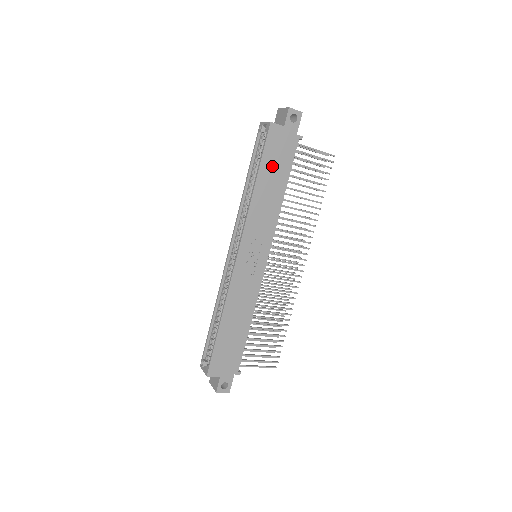
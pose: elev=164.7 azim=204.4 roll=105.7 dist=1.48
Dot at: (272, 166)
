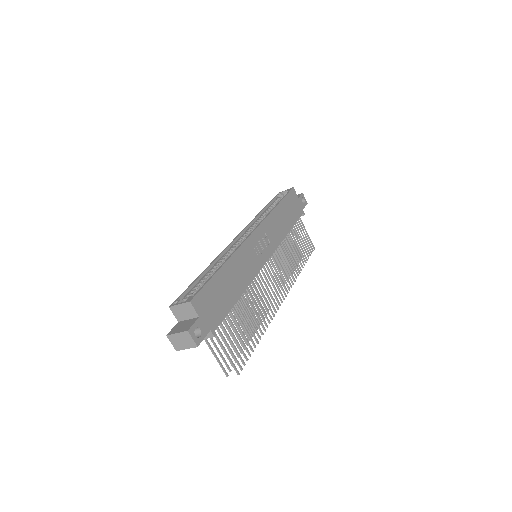
Dot at: (288, 208)
